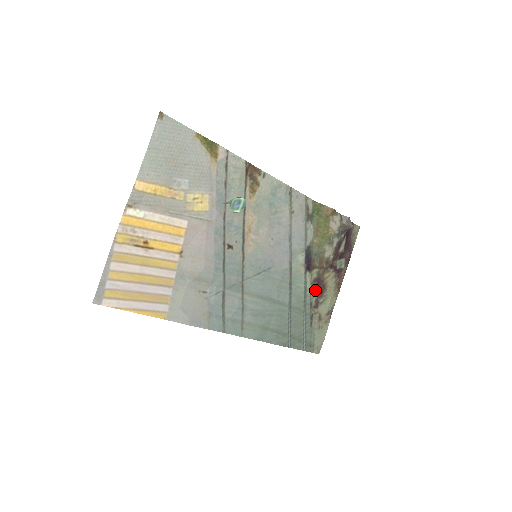
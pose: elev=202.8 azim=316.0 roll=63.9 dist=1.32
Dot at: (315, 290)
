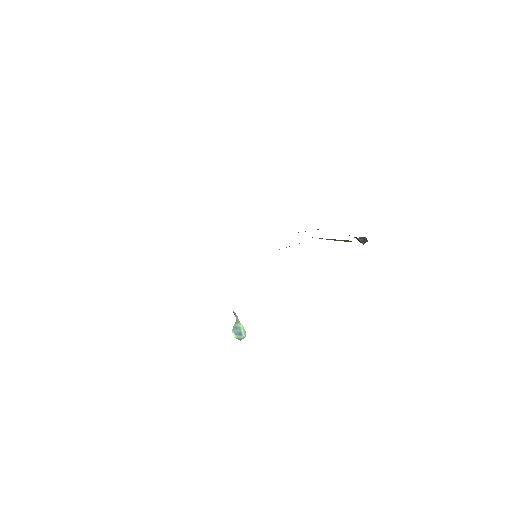
Dot at: occluded
